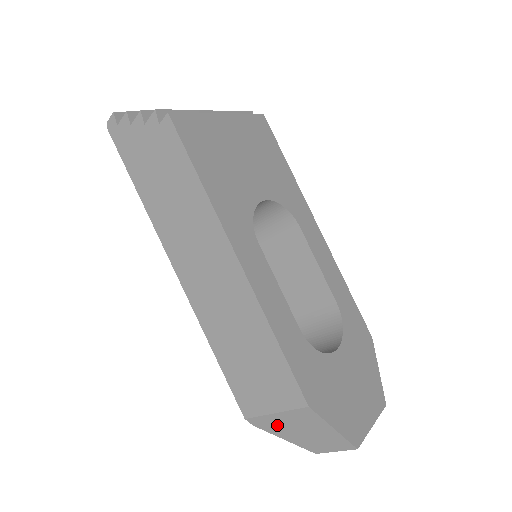
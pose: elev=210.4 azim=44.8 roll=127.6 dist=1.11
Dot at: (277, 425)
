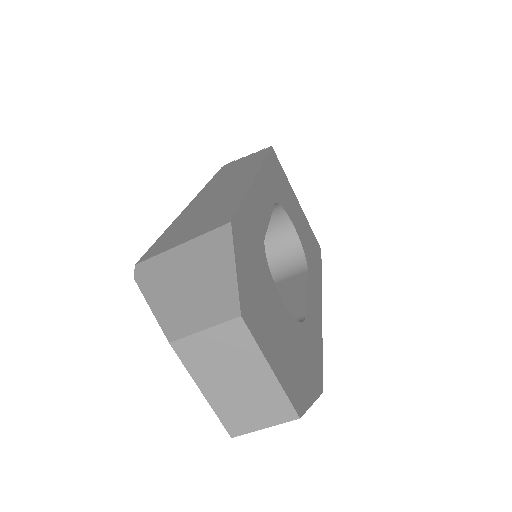
Dot at: (166, 271)
